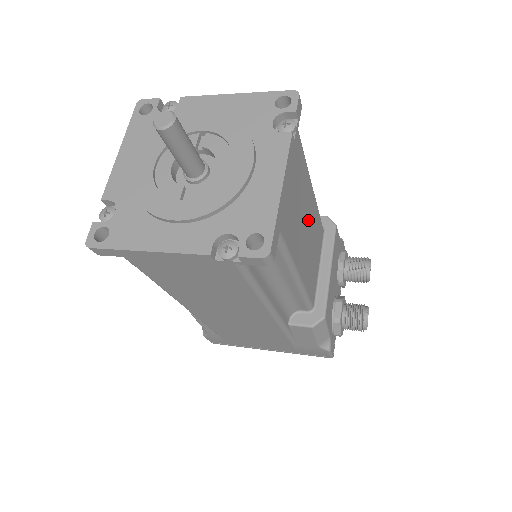
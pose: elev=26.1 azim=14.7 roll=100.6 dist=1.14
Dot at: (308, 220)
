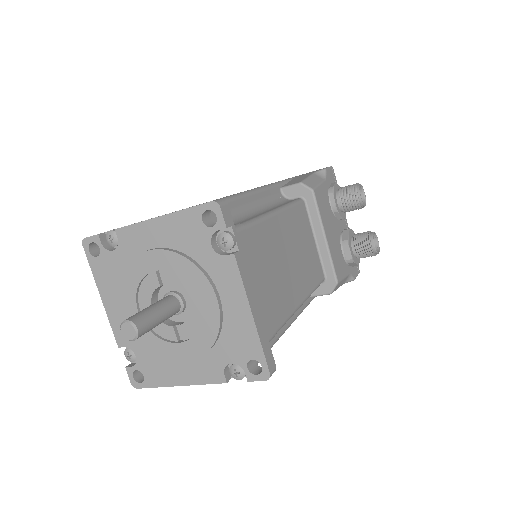
Dot at: (286, 249)
